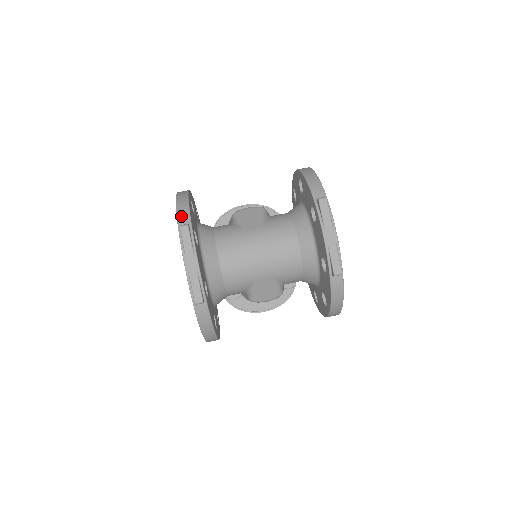
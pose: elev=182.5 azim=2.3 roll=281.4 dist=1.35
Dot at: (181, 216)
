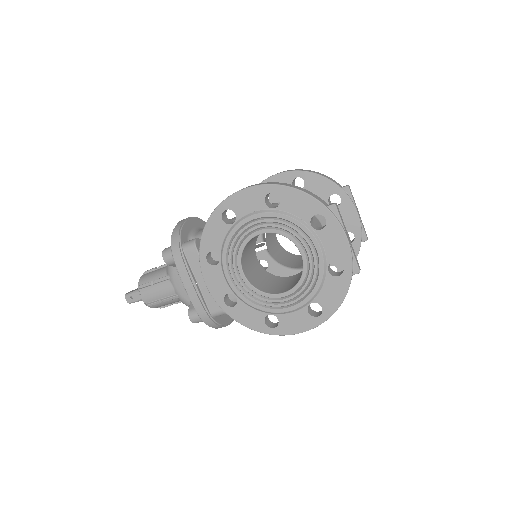
Dot at: (318, 198)
